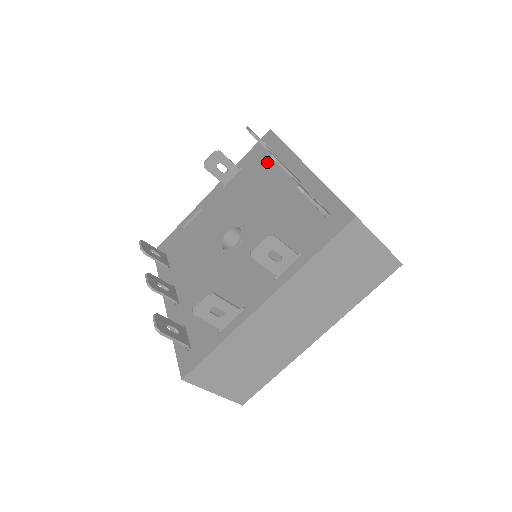
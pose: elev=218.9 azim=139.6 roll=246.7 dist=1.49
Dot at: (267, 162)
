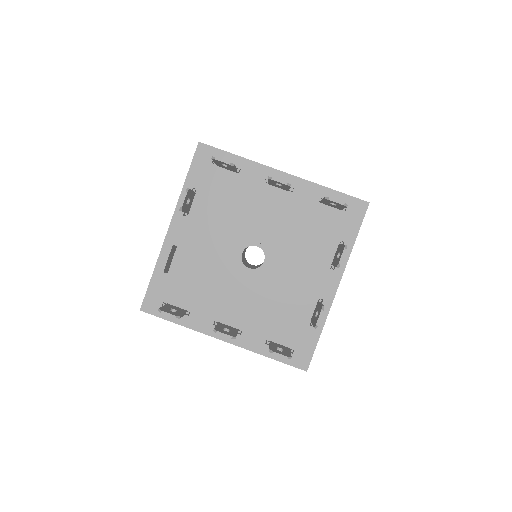
Dot at: (231, 178)
